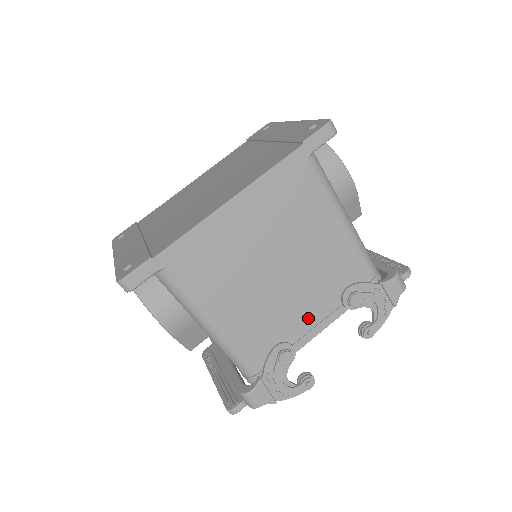
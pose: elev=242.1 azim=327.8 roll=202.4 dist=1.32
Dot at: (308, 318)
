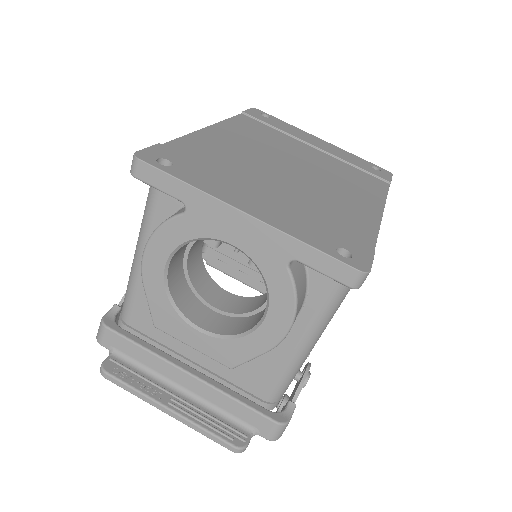
Dot at: occluded
